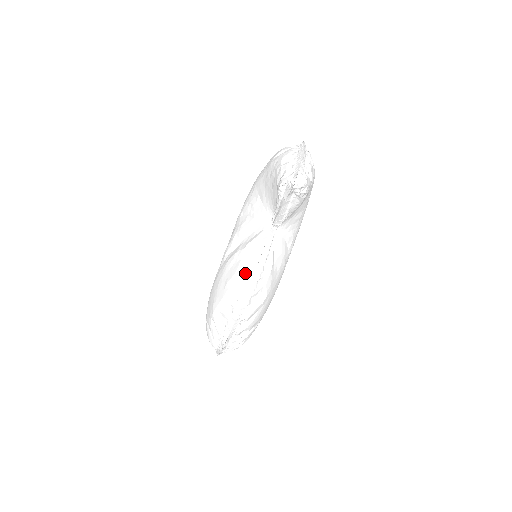
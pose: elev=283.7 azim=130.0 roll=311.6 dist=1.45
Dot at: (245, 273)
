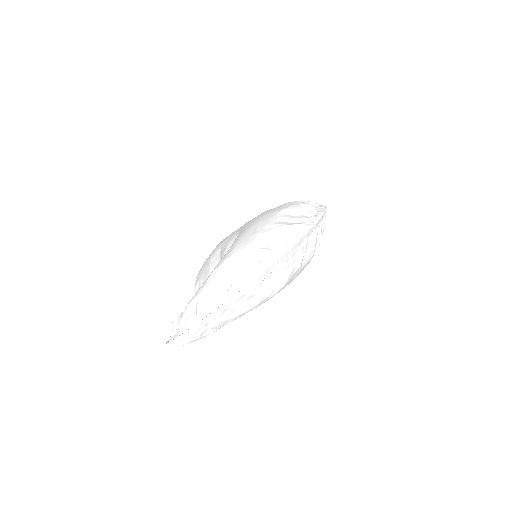
Dot at: occluded
